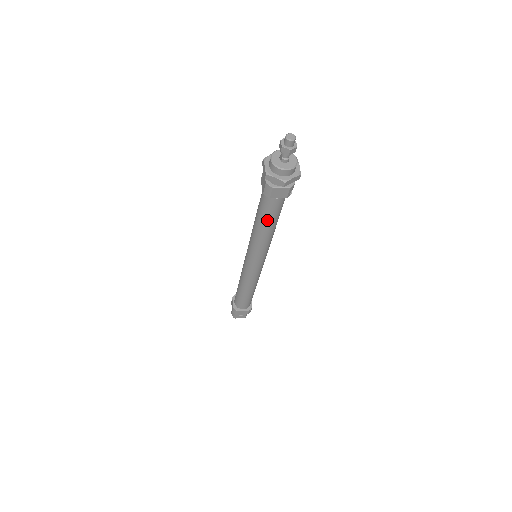
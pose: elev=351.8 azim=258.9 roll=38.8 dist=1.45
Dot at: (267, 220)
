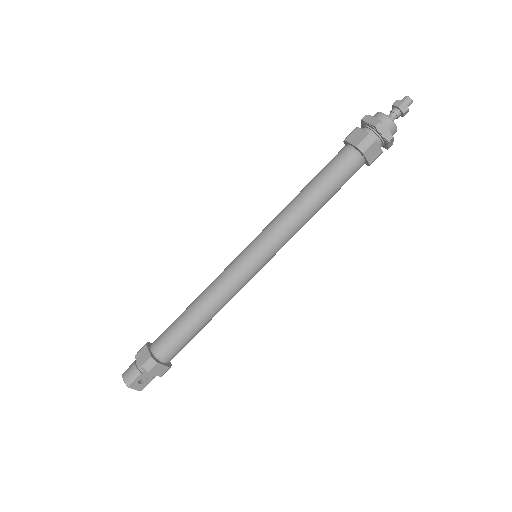
Dot at: (331, 188)
